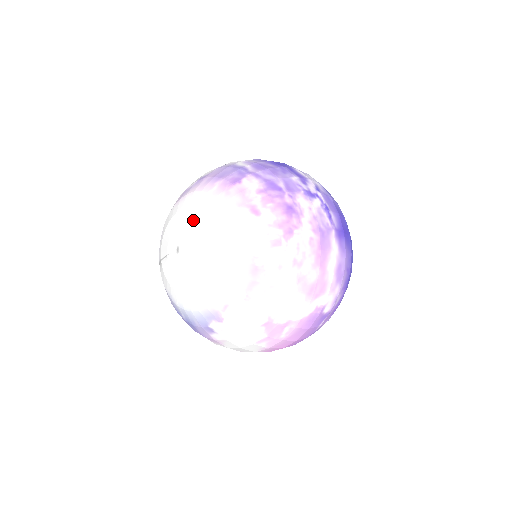
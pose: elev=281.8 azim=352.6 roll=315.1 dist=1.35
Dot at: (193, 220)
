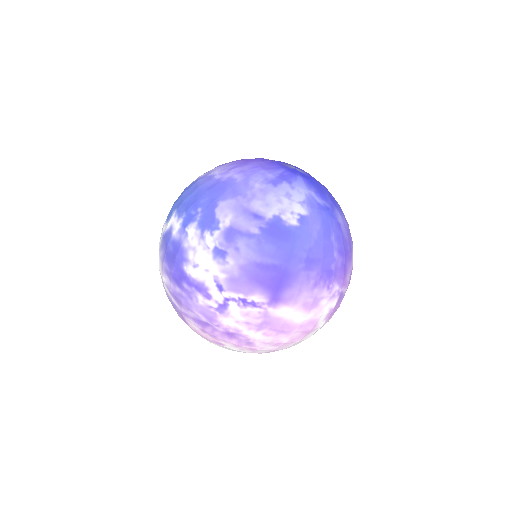
Dot at: occluded
